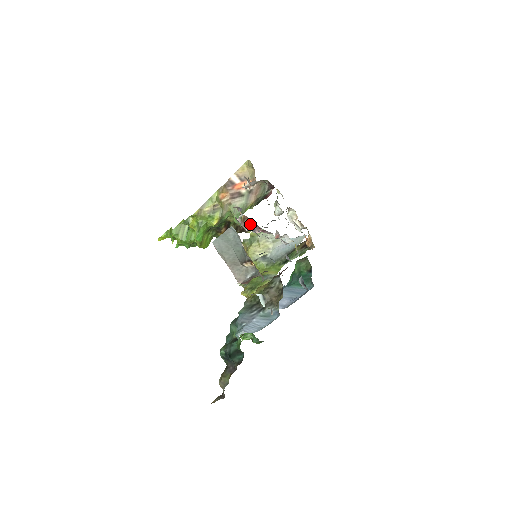
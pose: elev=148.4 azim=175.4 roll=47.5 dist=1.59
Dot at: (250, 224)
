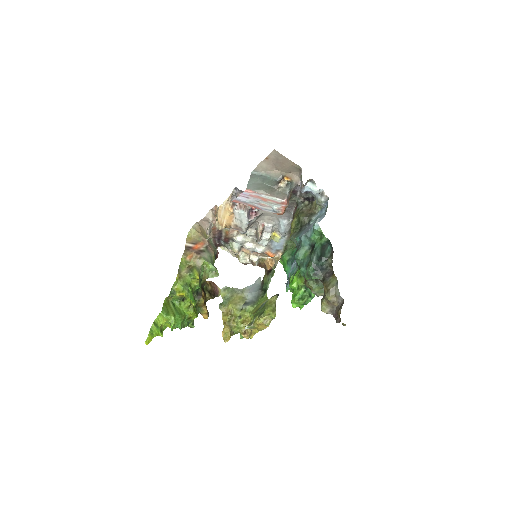
Dot at: (217, 287)
